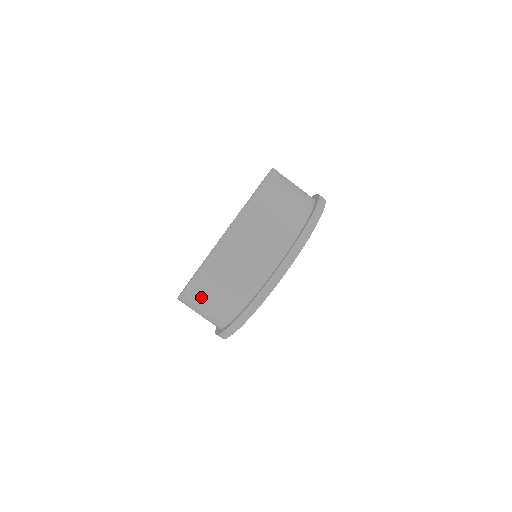
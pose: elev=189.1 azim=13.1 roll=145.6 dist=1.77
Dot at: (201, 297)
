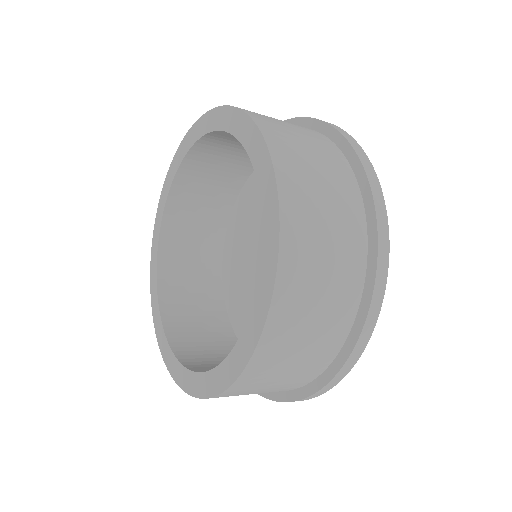
Dot at: (305, 283)
